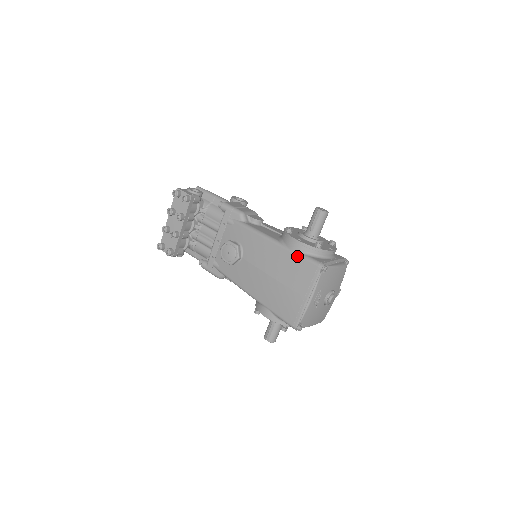
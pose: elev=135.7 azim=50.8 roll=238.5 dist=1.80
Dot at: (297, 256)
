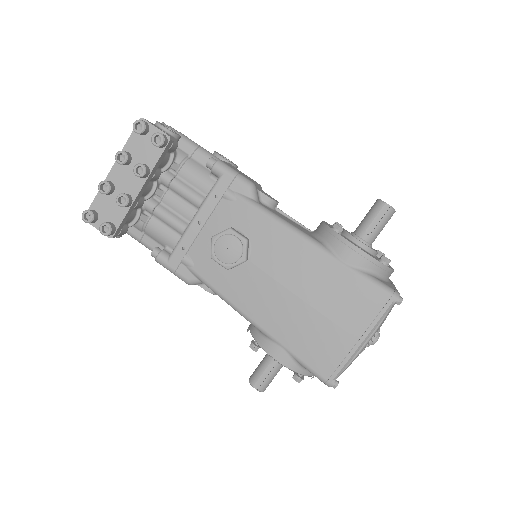
Dot at: (356, 274)
